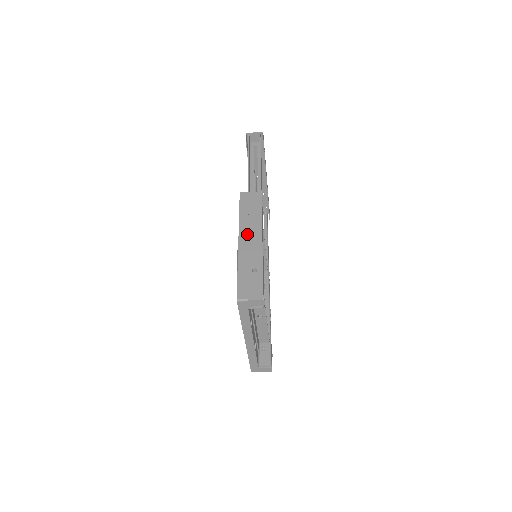
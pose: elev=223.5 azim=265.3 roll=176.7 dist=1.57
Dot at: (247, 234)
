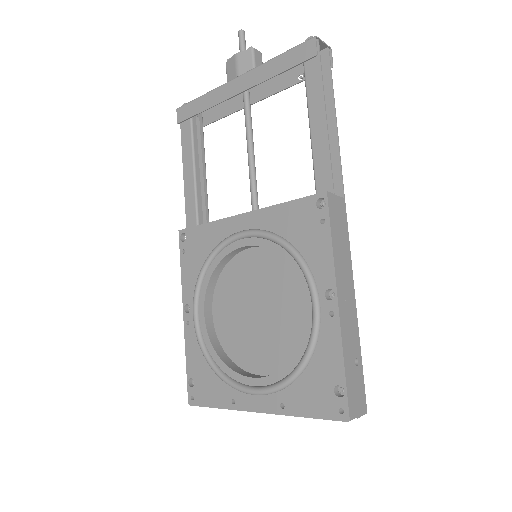
Dot at: (344, 289)
